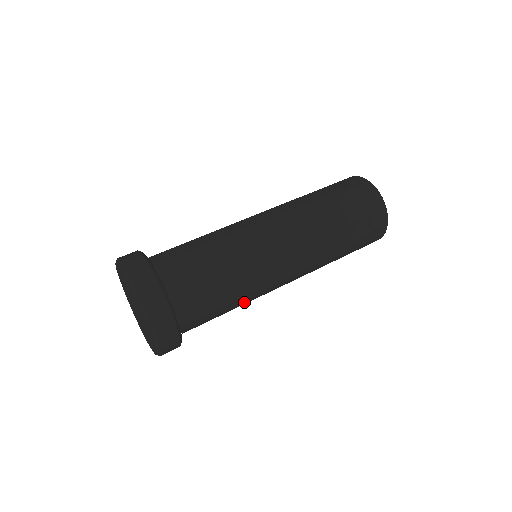
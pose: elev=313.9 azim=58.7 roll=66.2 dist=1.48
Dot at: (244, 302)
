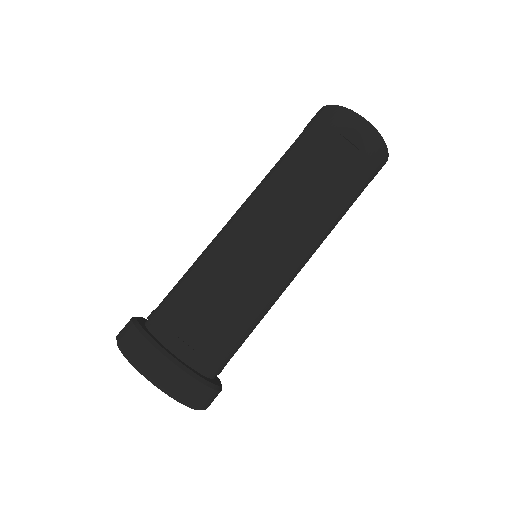
Dot at: occluded
